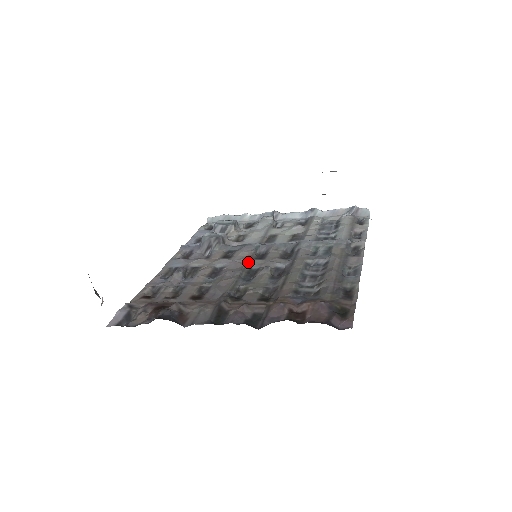
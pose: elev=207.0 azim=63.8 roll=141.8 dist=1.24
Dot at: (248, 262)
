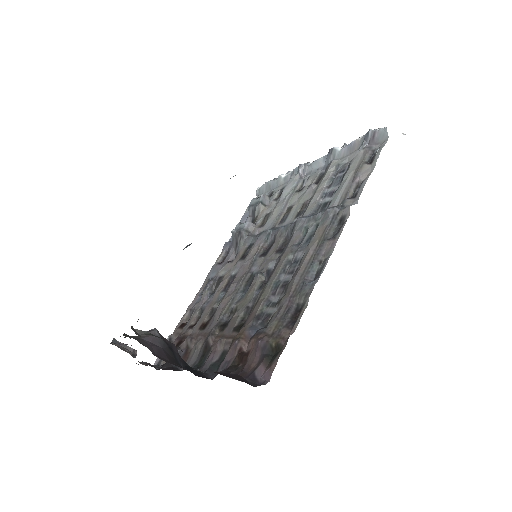
Dot at: (252, 264)
